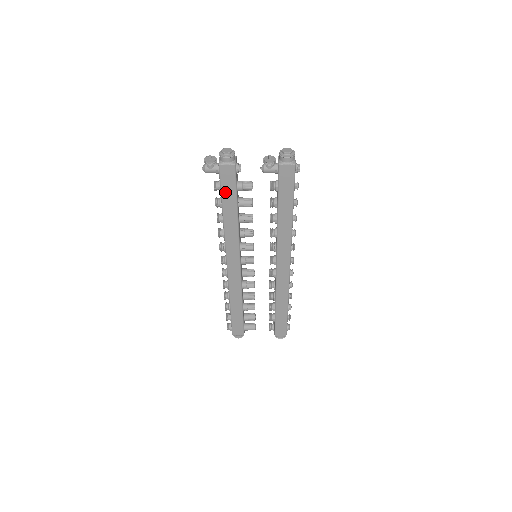
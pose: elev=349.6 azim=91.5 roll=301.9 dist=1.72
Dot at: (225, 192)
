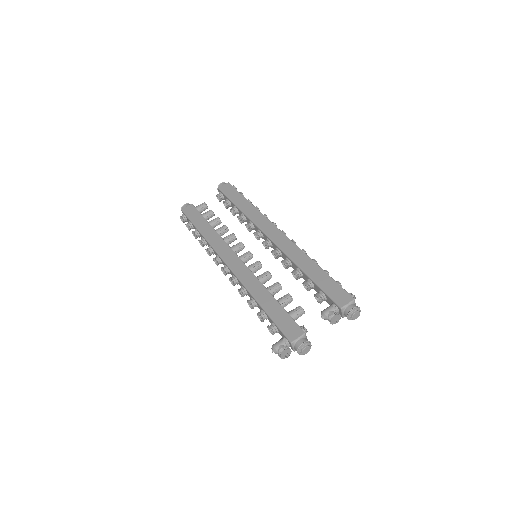
Dot at: occluded
